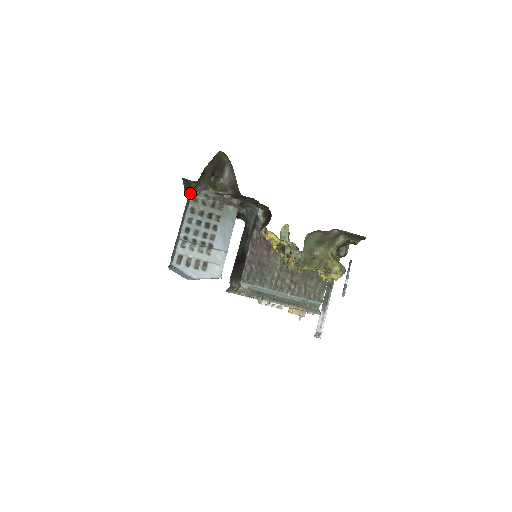
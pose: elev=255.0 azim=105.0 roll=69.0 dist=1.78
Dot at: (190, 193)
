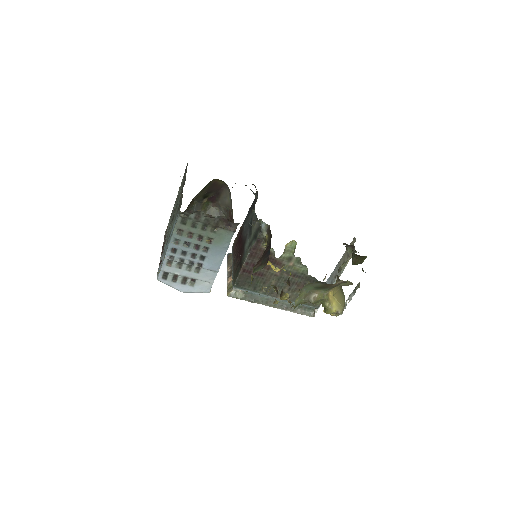
Dot at: (181, 196)
